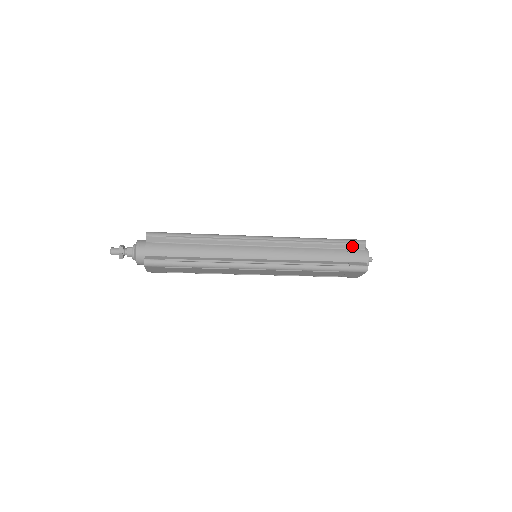
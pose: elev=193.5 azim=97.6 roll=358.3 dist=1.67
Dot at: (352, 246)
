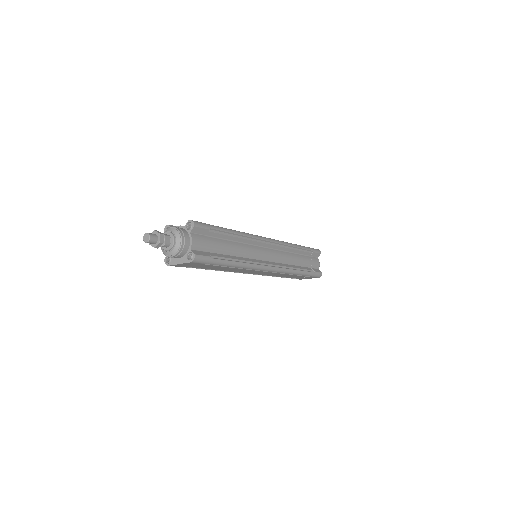
Dot at: (314, 254)
